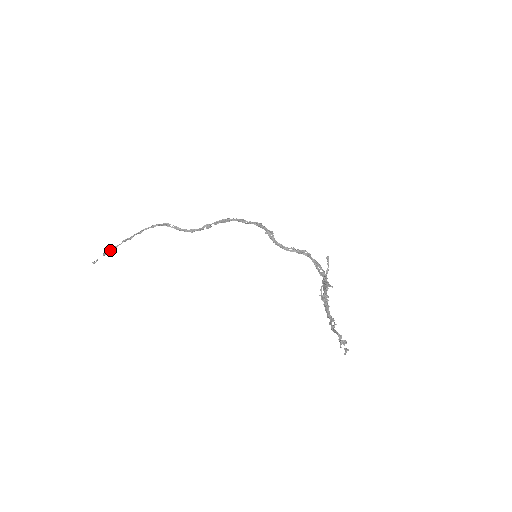
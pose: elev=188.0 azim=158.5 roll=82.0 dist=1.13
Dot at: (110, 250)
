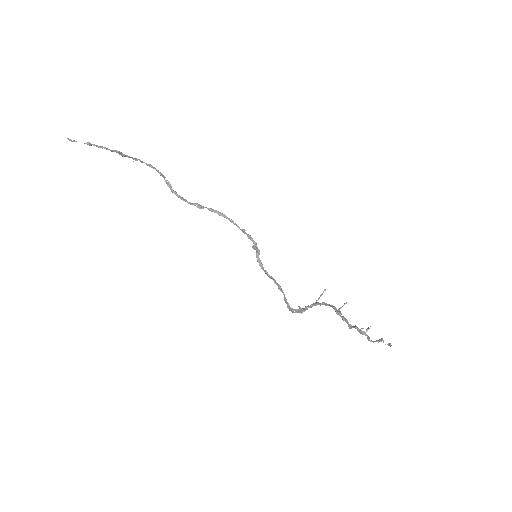
Dot at: (98, 146)
